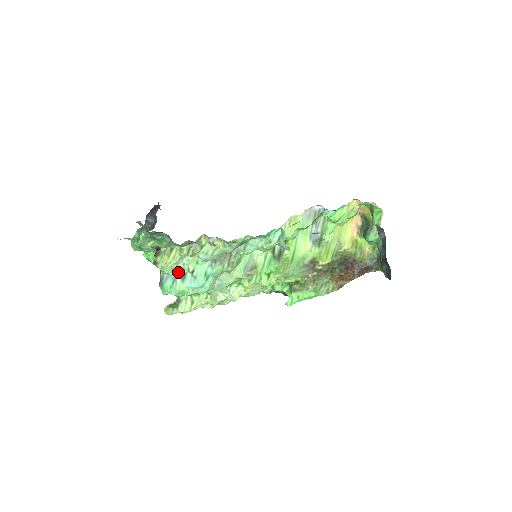
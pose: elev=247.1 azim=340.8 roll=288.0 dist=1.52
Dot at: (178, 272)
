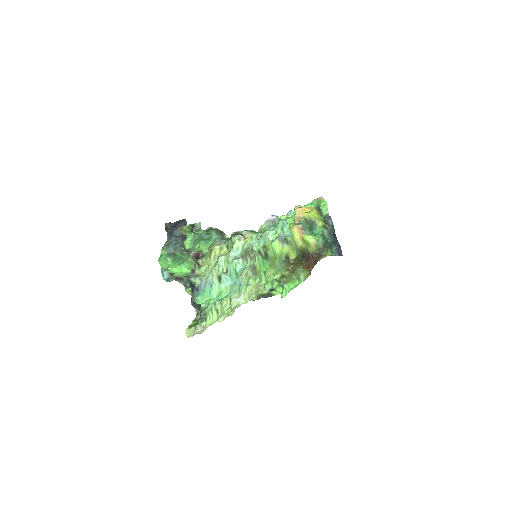
Dot at: (215, 275)
